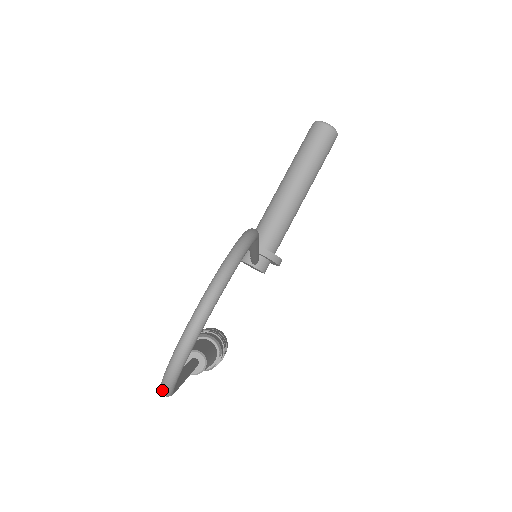
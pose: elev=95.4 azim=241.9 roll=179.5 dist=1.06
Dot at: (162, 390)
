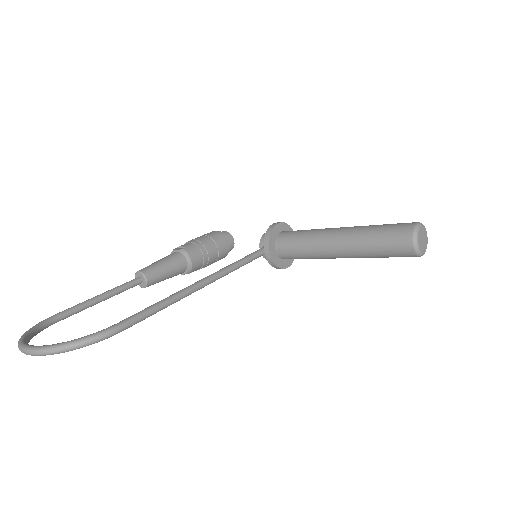
Dot at: (31, 329)
